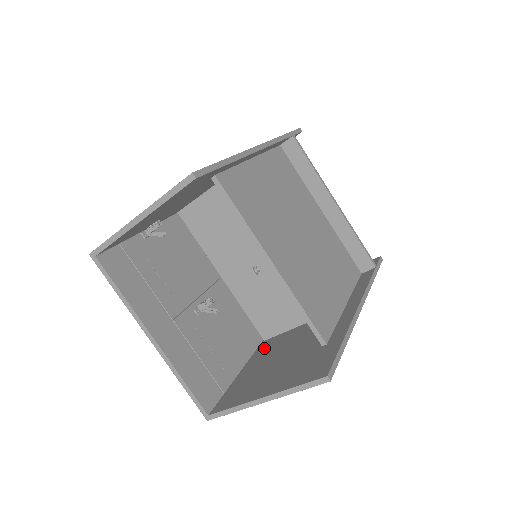
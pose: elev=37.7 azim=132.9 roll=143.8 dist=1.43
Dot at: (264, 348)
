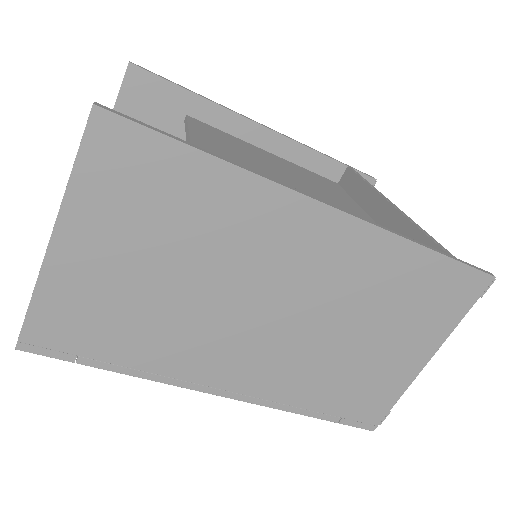
Dot at: occluded
